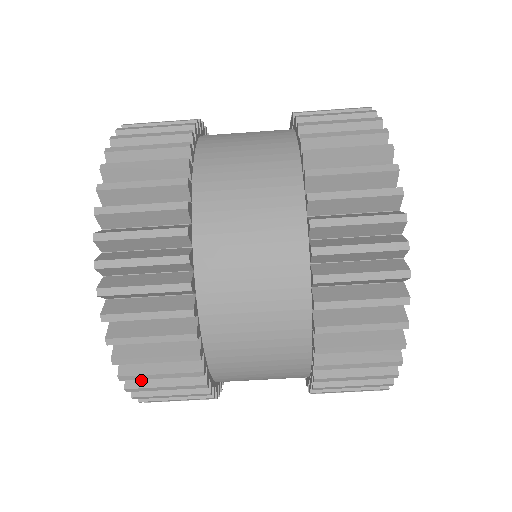
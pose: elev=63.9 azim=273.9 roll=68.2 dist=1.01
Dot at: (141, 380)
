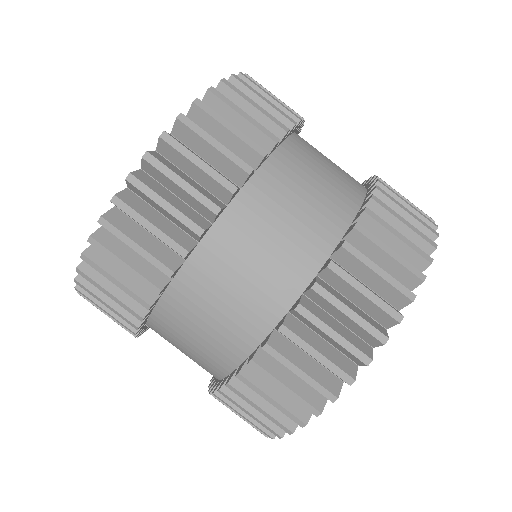
Dot at: (181, 143)
